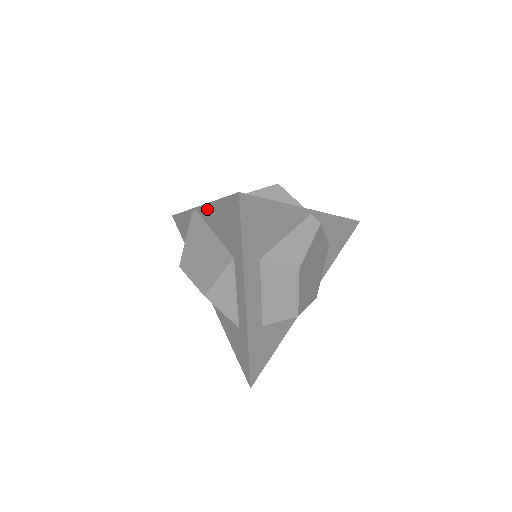
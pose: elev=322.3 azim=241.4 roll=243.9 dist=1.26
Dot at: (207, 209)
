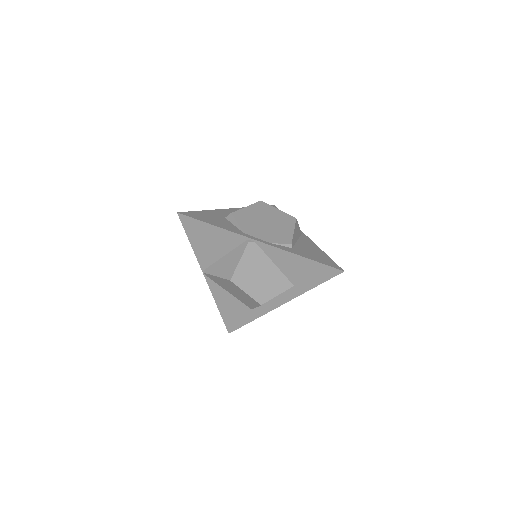
Dot at: (280, 252)
